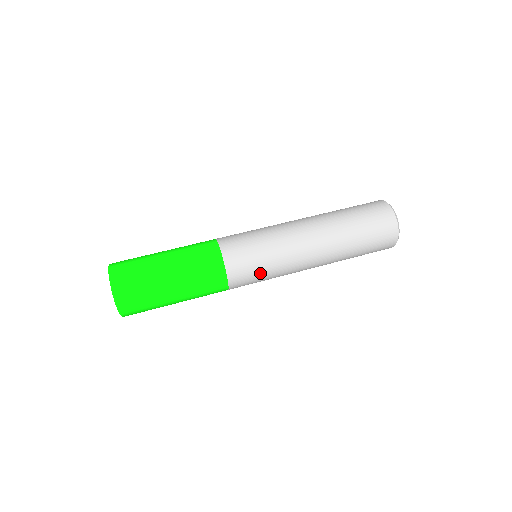
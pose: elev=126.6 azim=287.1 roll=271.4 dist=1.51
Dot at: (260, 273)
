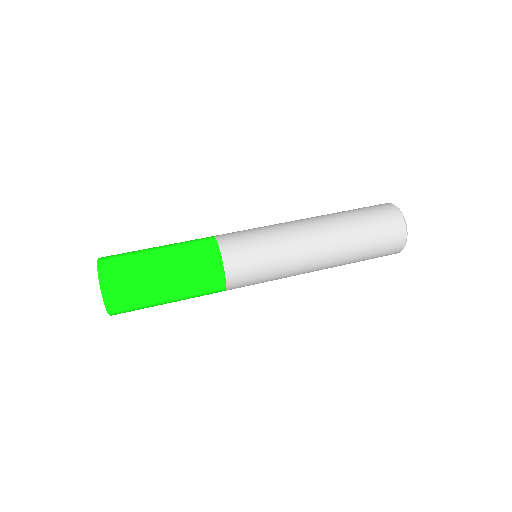
Dot at: (260, 281)
